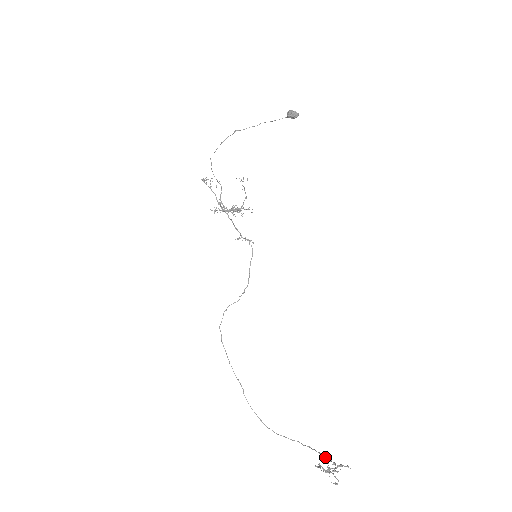
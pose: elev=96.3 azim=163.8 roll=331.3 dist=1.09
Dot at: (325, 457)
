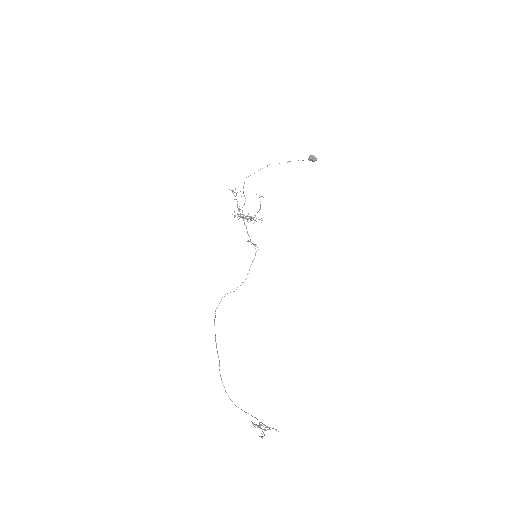
Dot at: (264, 425)
